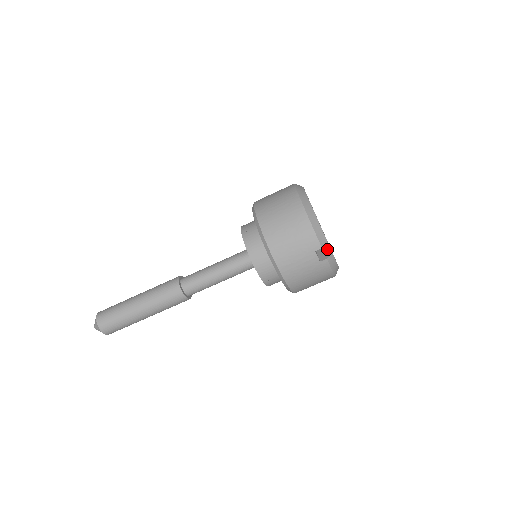
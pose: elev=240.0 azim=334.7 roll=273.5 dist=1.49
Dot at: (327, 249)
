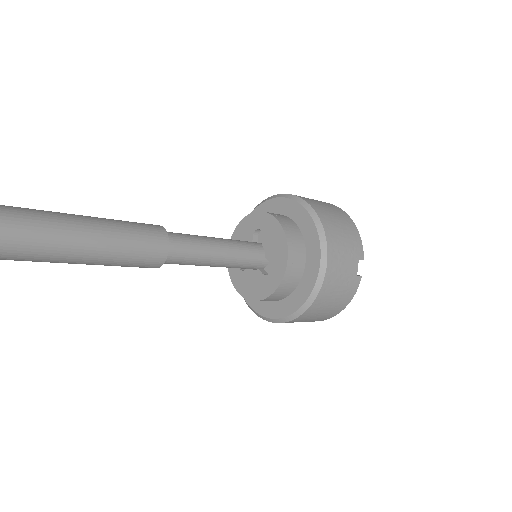
Dot at: occluded
